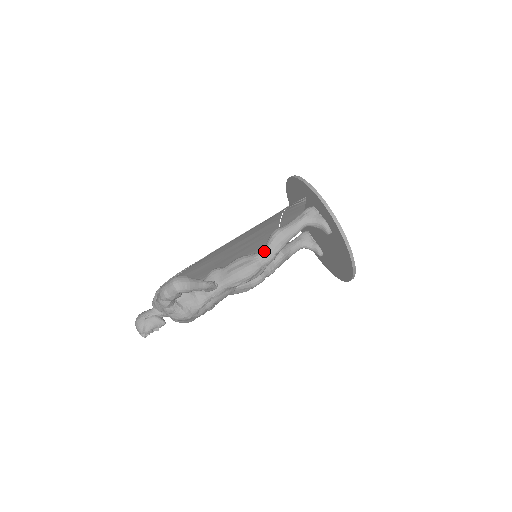
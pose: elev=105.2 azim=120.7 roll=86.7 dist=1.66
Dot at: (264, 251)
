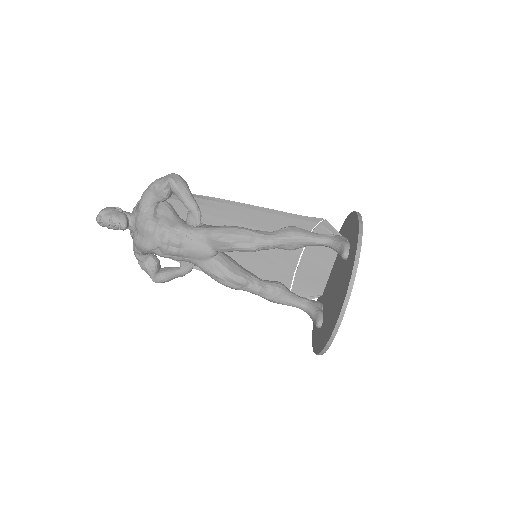
Dot at: occluded
